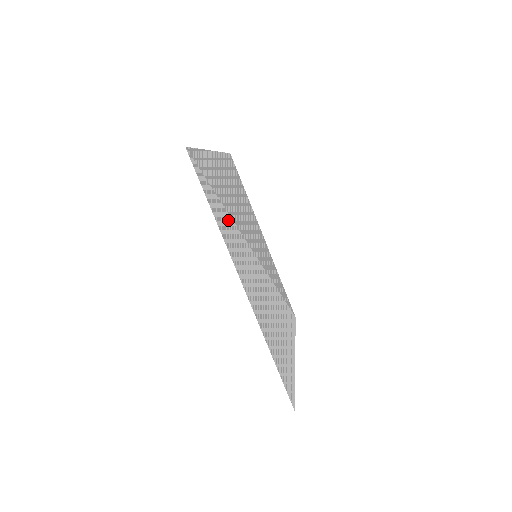
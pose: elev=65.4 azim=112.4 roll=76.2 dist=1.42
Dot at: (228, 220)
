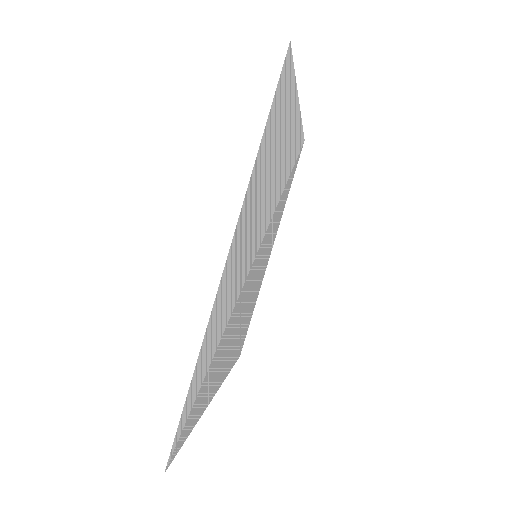
Dot at: (286, 179)
